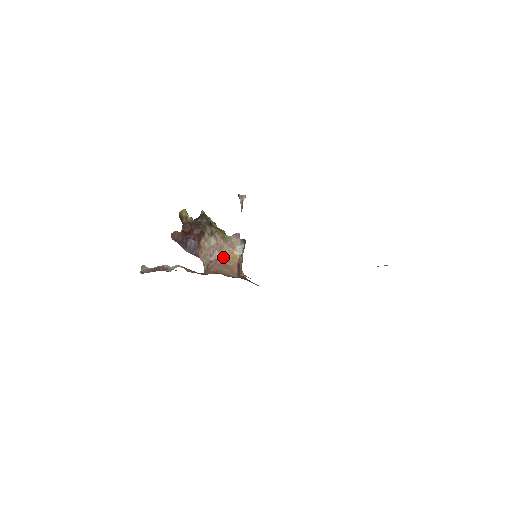
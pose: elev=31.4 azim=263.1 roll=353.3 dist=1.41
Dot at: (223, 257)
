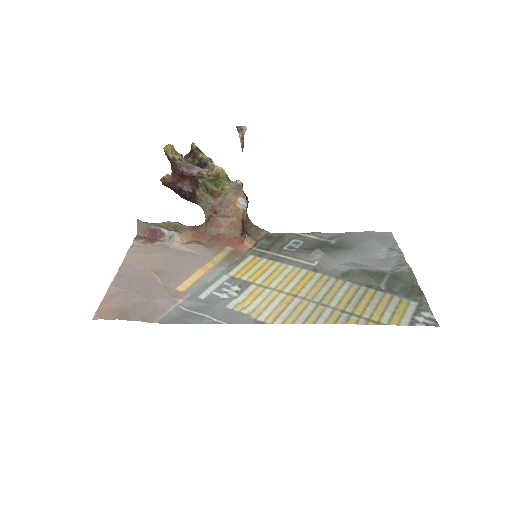
Dot at: (224, 211)
